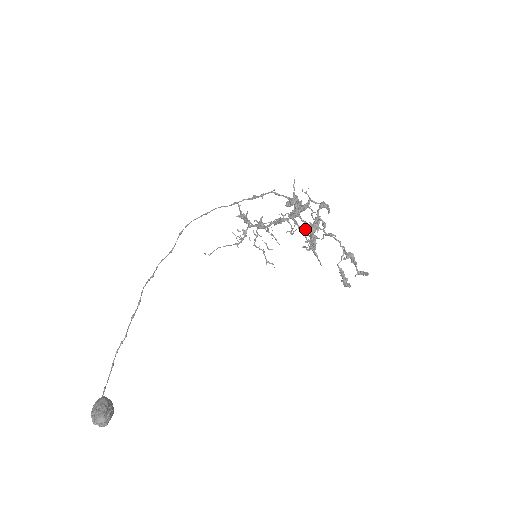
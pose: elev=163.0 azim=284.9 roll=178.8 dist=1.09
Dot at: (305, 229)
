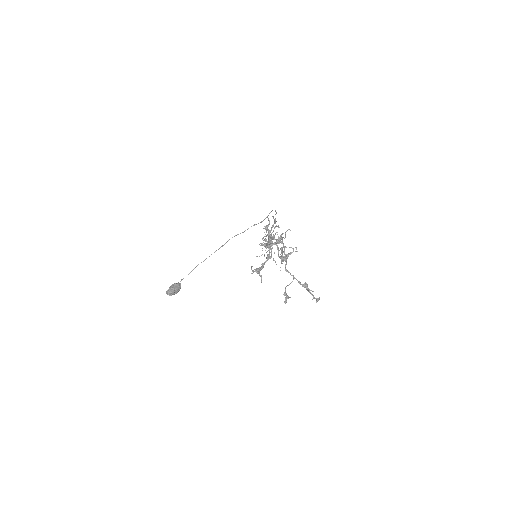
Dot at: (279, 256)
